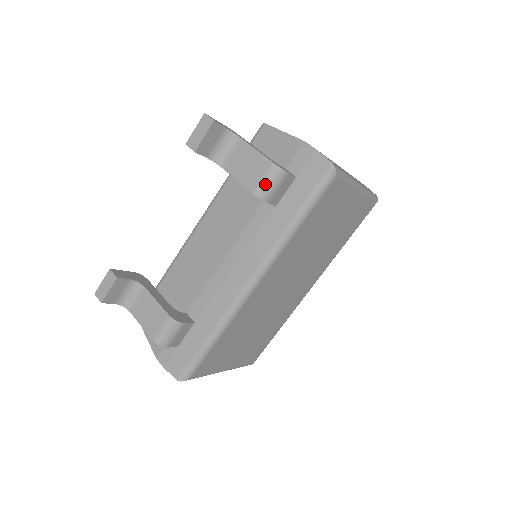
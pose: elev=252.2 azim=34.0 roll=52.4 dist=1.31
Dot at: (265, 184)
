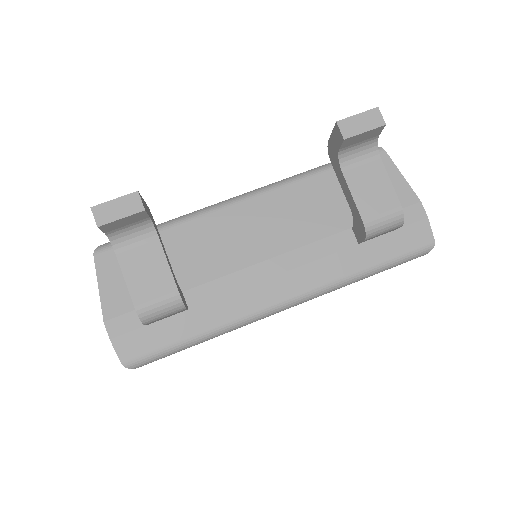
Dot at: (381, 223)
